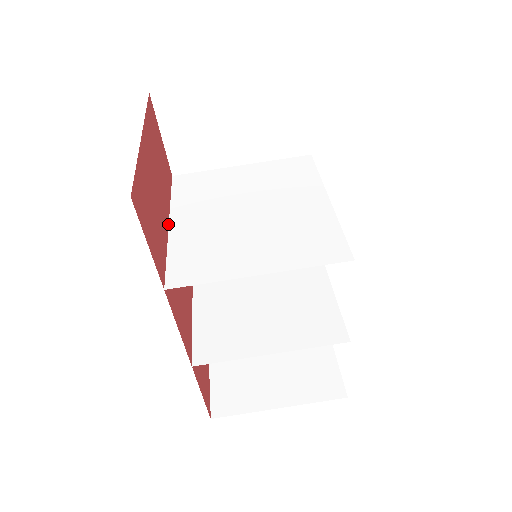
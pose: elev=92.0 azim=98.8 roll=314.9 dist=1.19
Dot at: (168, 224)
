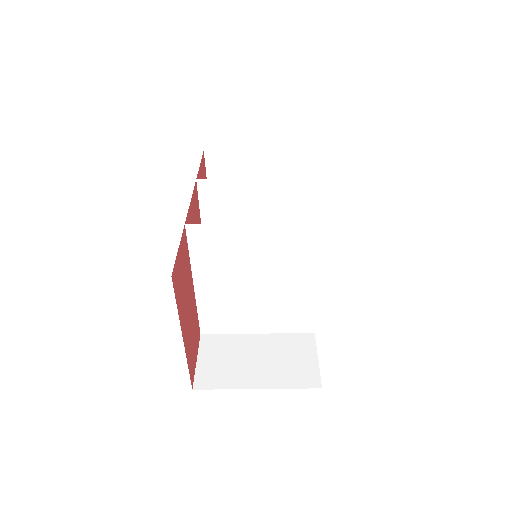
Dot at: (193, 286)
